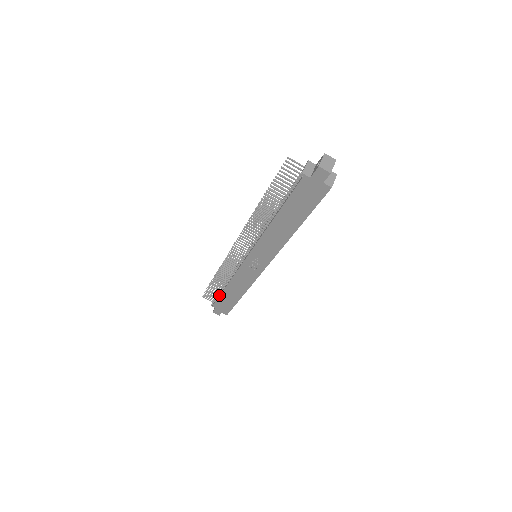
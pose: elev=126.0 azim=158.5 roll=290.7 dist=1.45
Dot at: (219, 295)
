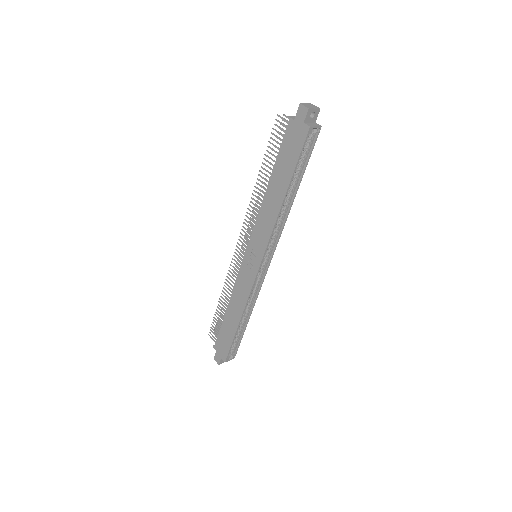
Dot at: (221, 325)
